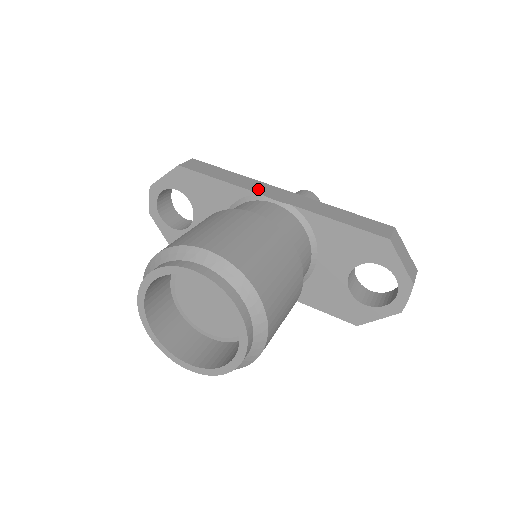
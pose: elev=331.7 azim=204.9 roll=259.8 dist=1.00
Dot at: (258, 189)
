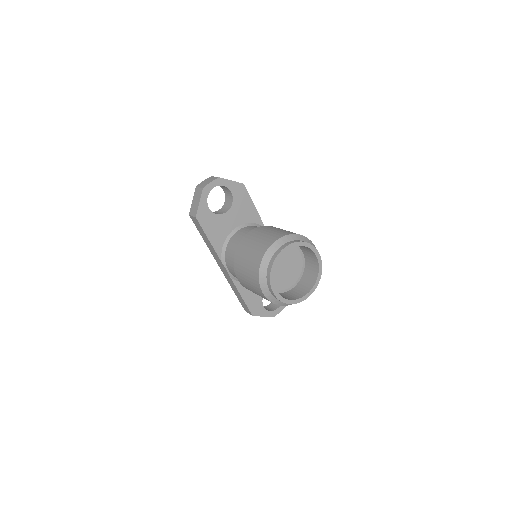
Dot at: occluded
